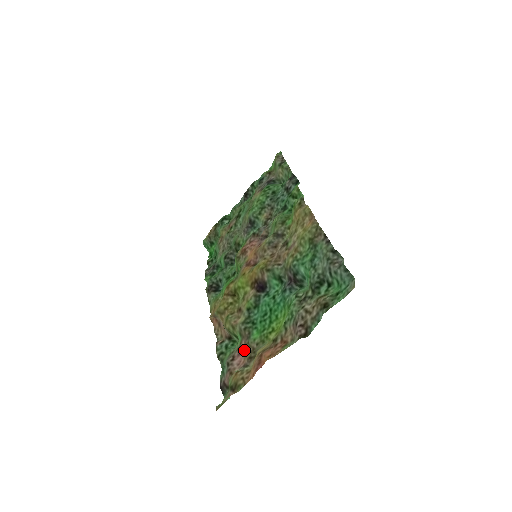
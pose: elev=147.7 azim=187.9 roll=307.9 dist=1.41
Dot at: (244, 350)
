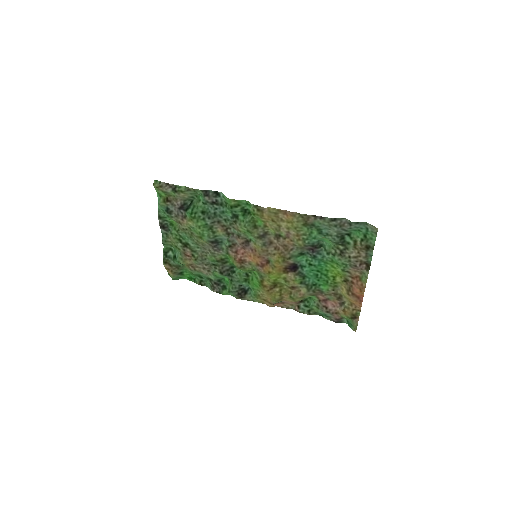
Dot at: (327, 299)
